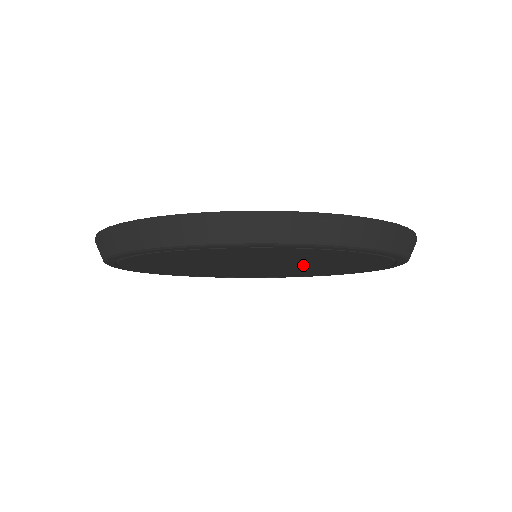
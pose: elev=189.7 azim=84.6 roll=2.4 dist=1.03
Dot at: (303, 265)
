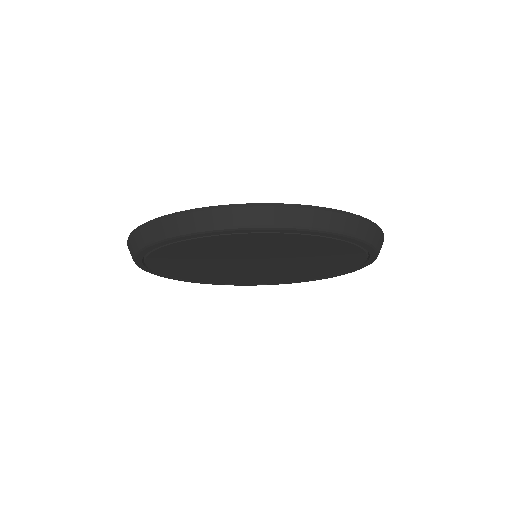
Dot at: (294, 261)
